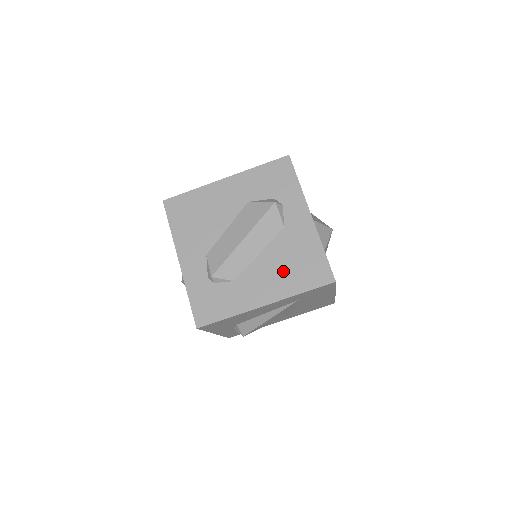
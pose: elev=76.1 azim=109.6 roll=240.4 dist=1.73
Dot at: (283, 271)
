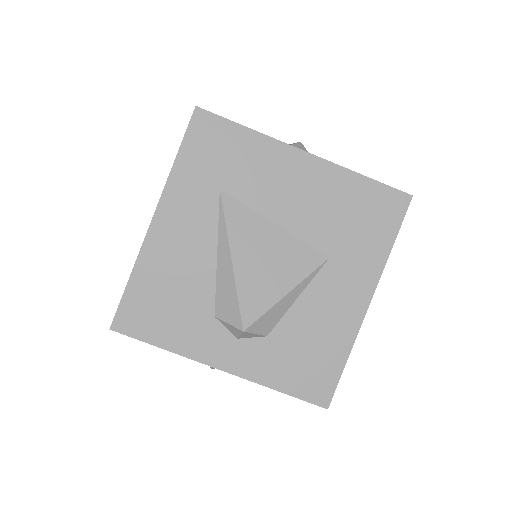
Dot at: occluded
